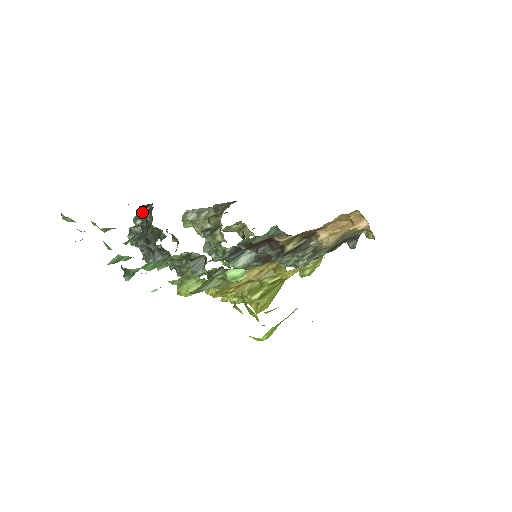
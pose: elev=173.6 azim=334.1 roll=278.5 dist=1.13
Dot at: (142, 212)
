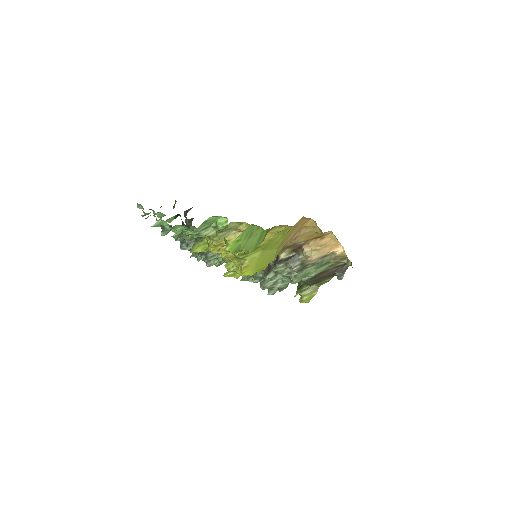
Dot at: occluded
